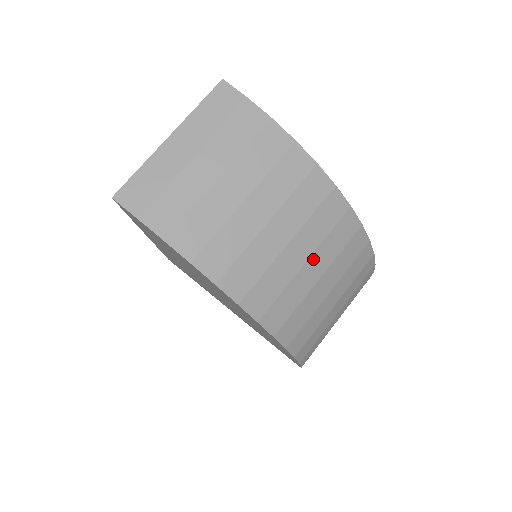
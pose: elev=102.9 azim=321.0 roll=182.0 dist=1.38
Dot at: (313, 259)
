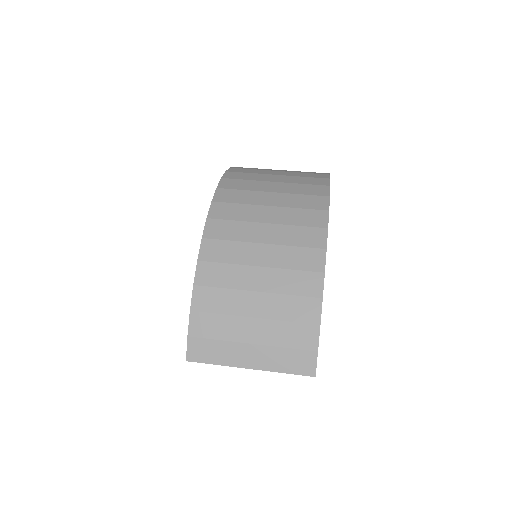
Dot at: (273, 227)
